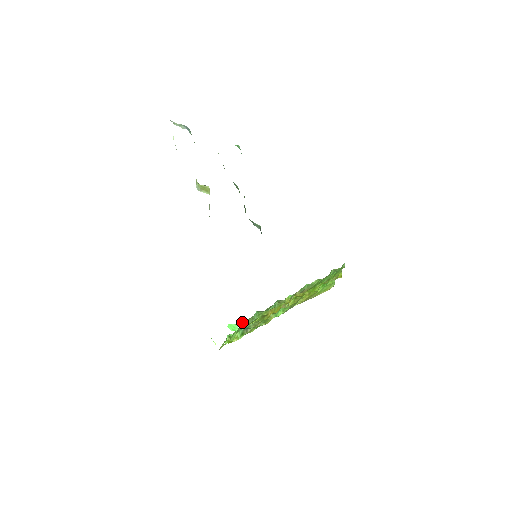
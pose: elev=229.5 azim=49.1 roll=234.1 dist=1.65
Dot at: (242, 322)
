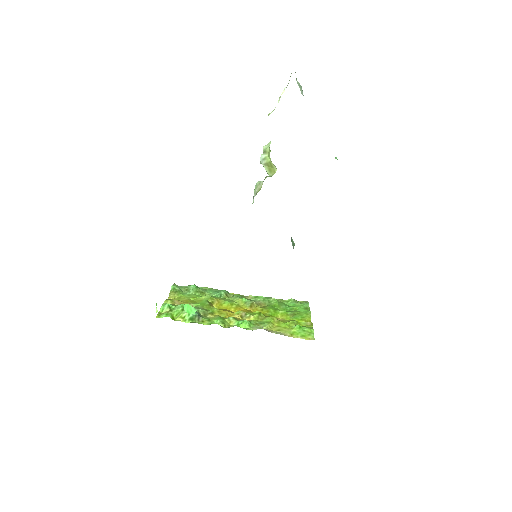
Dot at: (175, 287)
